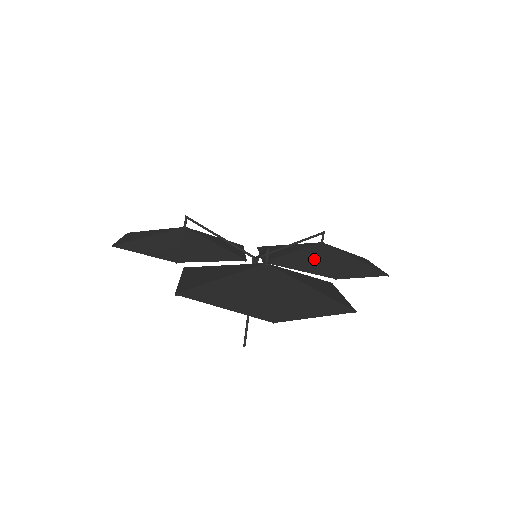
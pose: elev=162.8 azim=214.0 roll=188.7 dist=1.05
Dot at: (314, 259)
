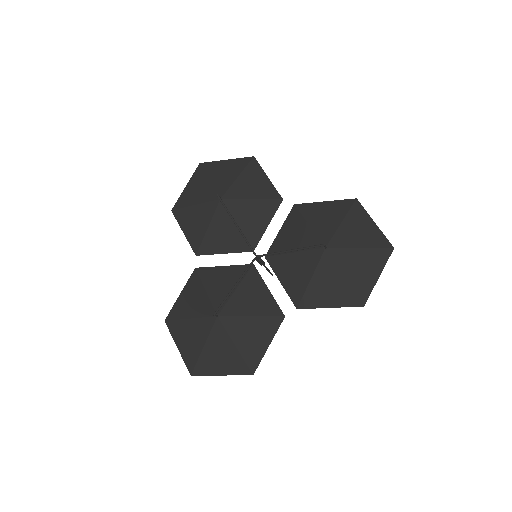
Dot at: (301, 273)
